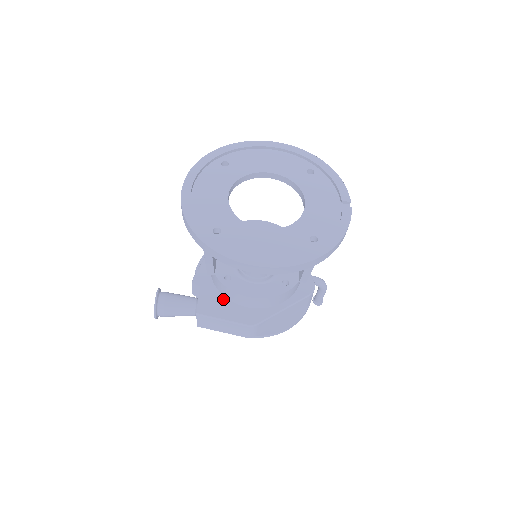
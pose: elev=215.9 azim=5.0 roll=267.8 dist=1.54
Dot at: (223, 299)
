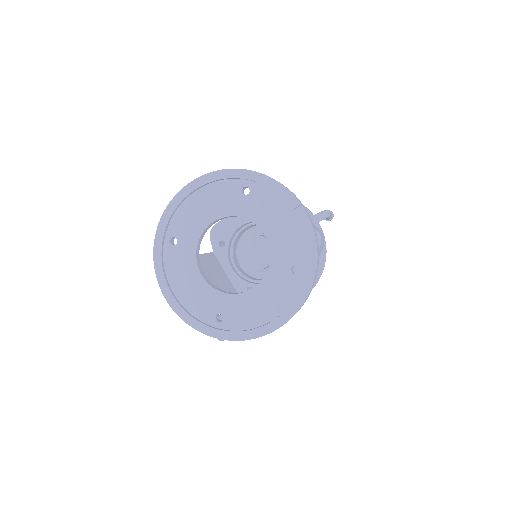
Dot at: occluded
